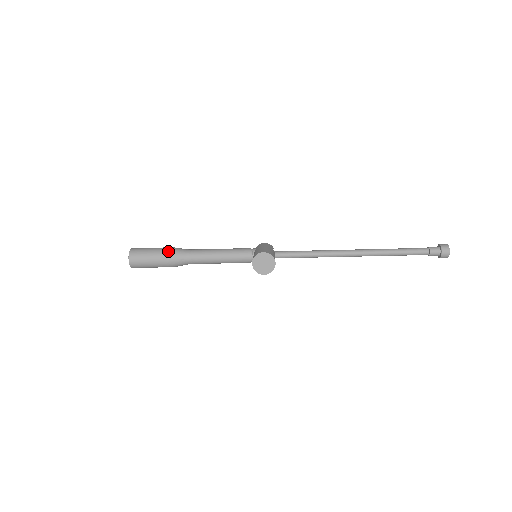
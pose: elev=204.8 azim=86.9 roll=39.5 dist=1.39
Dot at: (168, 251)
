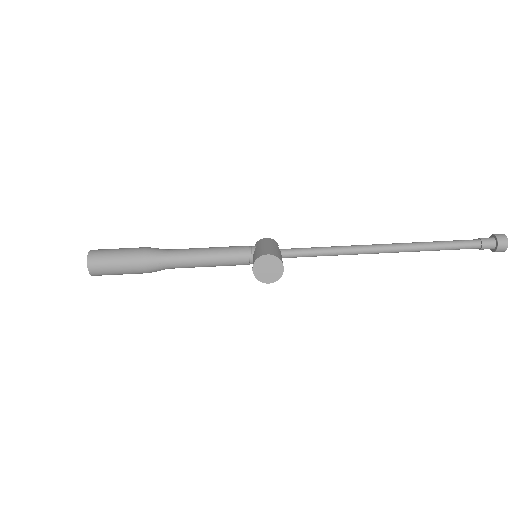
Dot at: (139, 253)
